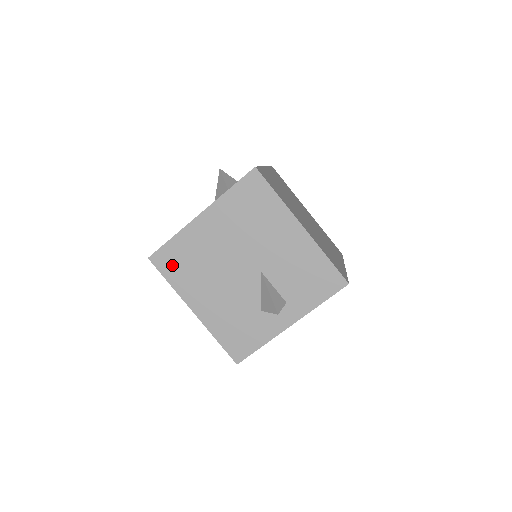
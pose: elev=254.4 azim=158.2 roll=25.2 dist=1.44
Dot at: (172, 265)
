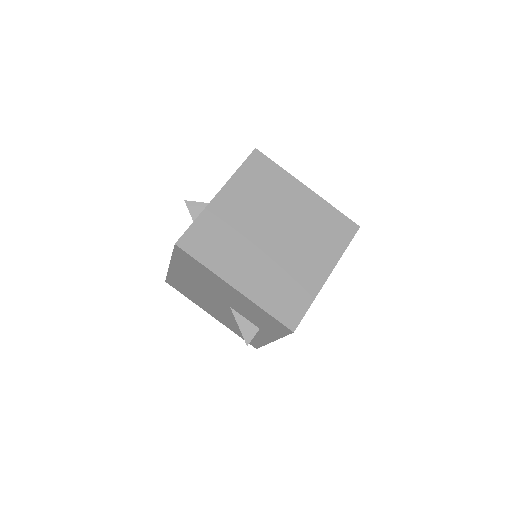
Dot at: (180, 289)
